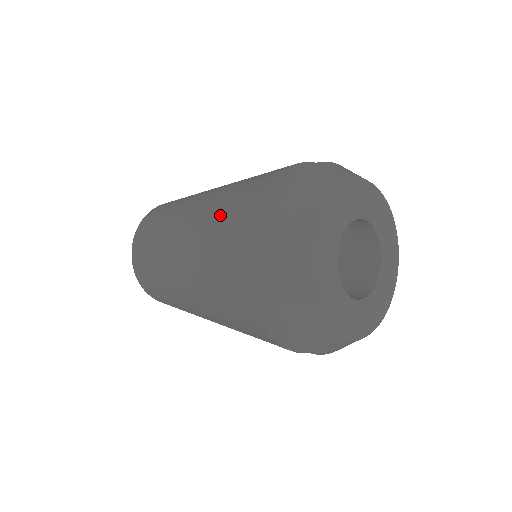
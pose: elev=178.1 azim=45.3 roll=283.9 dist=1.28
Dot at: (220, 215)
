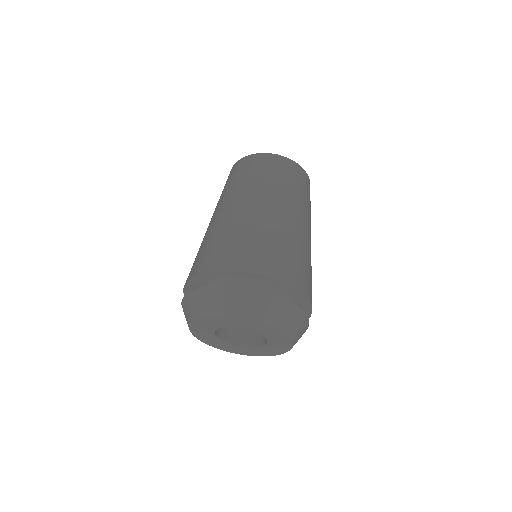
Dot at: occluded
